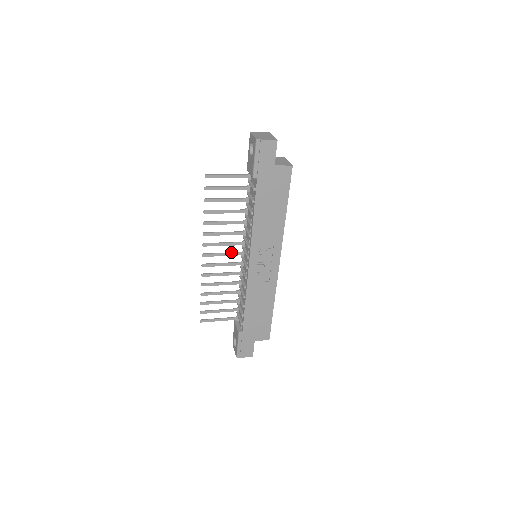
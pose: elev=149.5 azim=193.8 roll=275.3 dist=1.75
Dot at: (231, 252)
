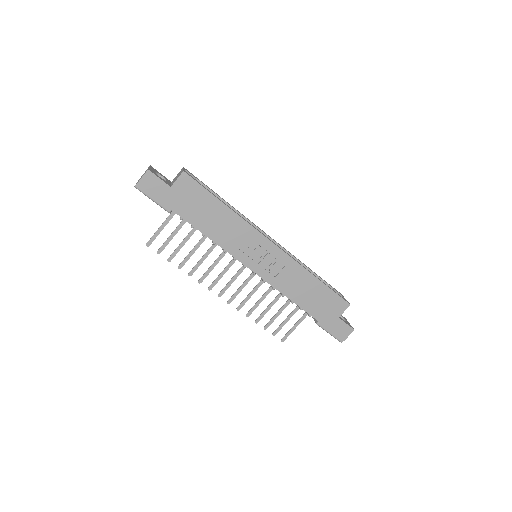
Dot at: occluded
